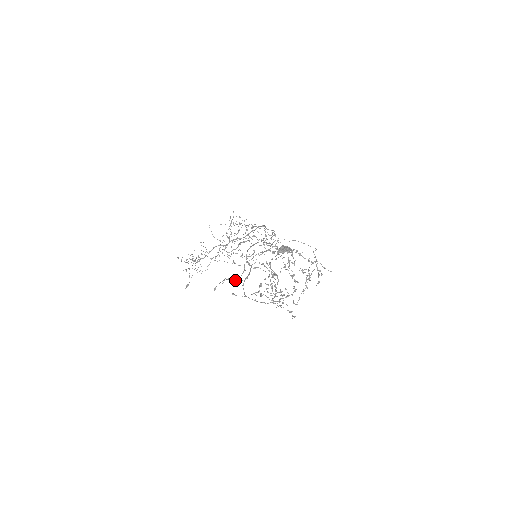
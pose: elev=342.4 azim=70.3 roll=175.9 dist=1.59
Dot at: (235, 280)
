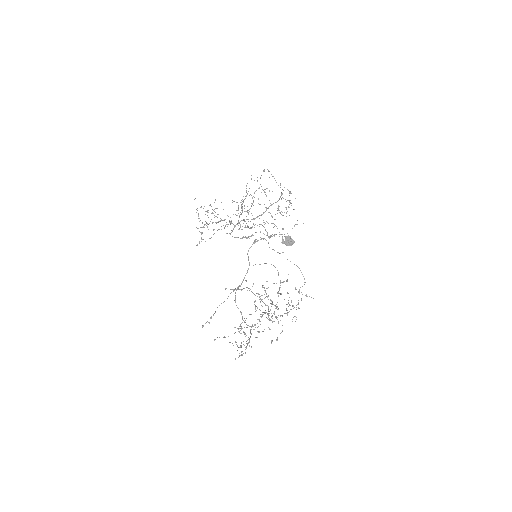
Dot at: occluded
